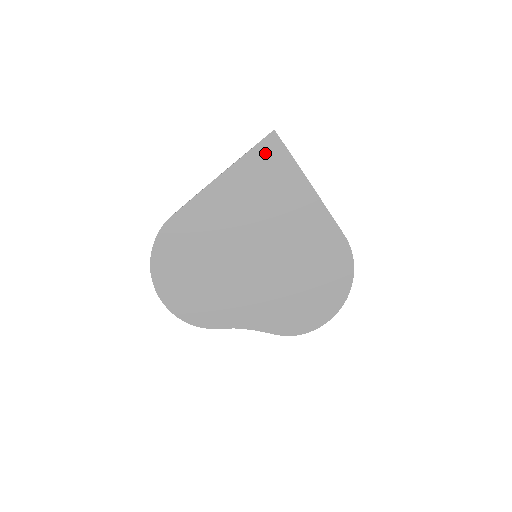
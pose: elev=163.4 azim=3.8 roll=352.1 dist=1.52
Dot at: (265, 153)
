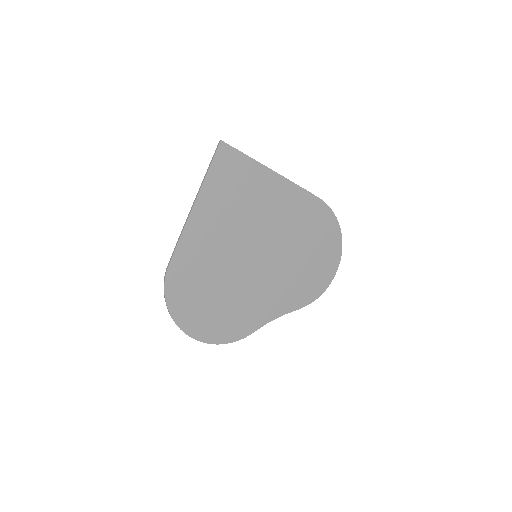
Dot at: (223, 165)
